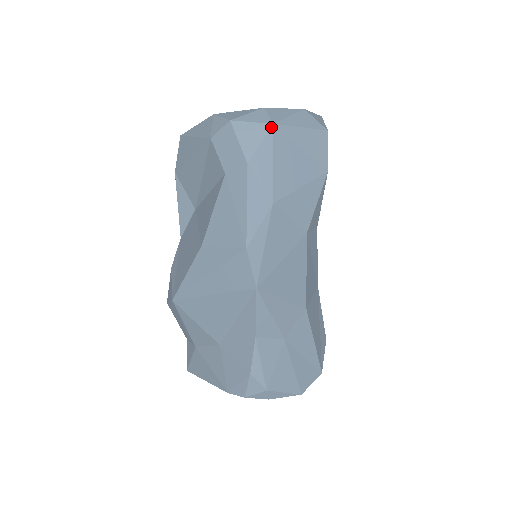
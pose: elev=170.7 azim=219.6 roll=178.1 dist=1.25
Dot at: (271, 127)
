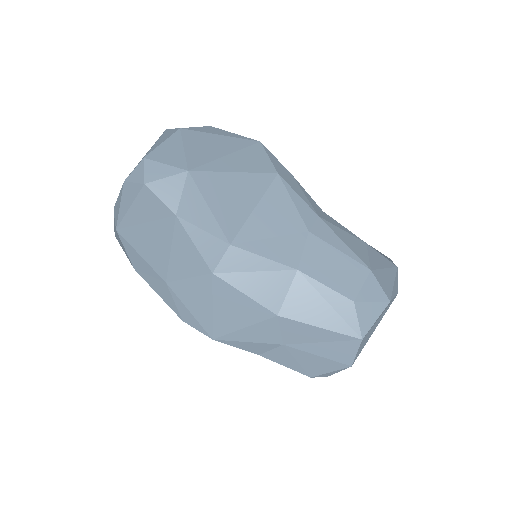
Dot at: (117, 233)
